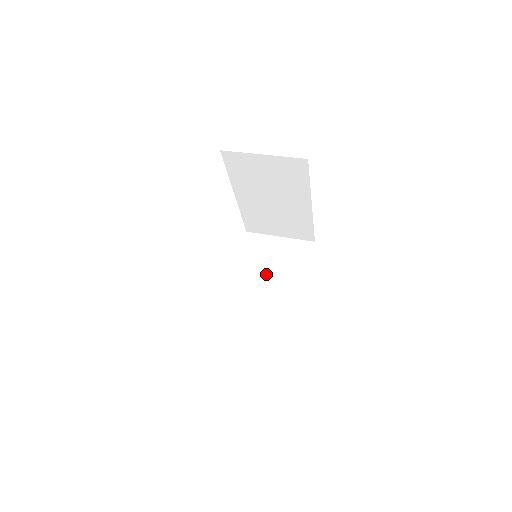
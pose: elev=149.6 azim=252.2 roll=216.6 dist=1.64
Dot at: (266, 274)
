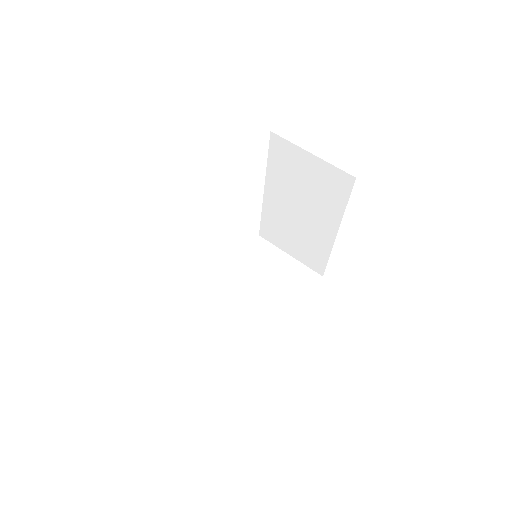
Dot at: (258, 285)
